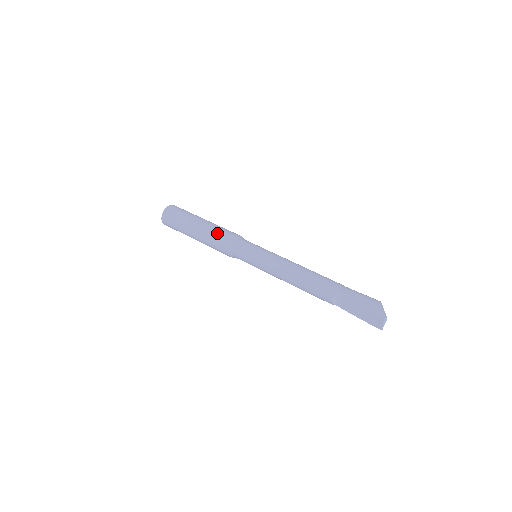
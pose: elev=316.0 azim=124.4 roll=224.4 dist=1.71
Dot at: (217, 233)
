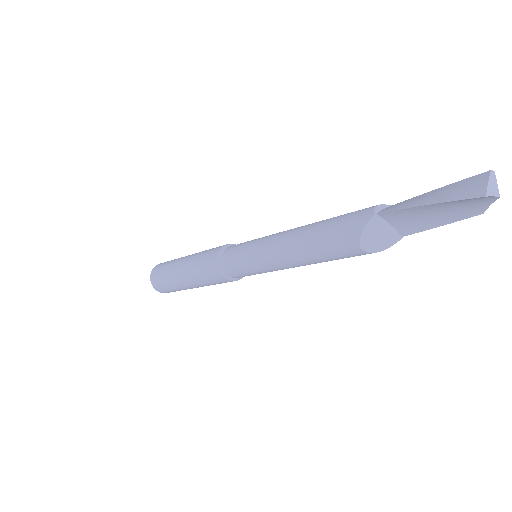
Dot at: occluded
